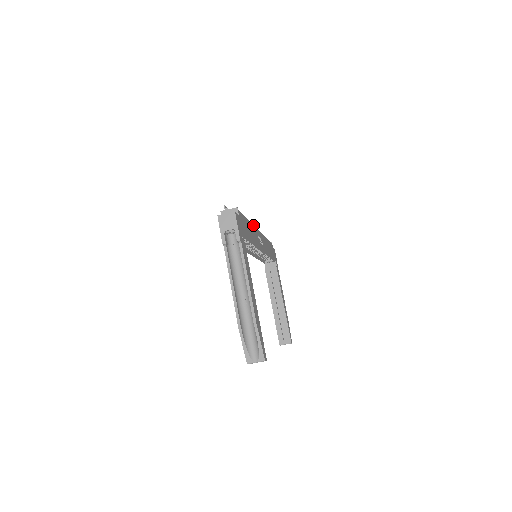
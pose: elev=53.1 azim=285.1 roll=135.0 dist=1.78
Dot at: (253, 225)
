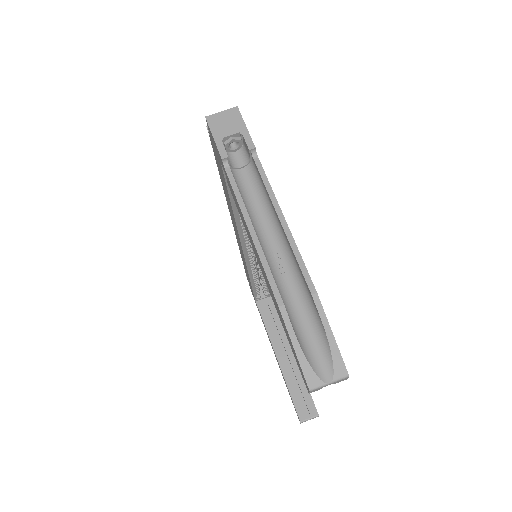
Dot at: occluded
